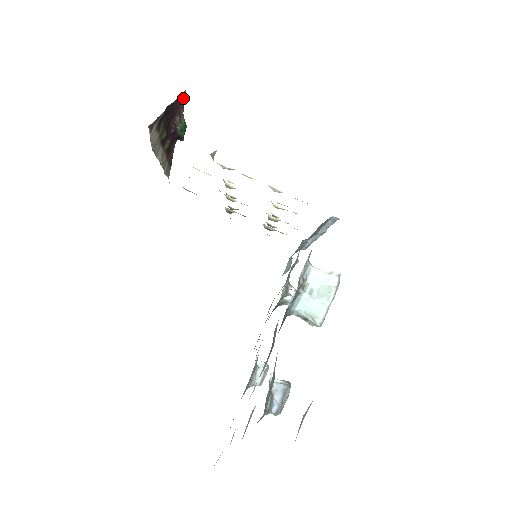
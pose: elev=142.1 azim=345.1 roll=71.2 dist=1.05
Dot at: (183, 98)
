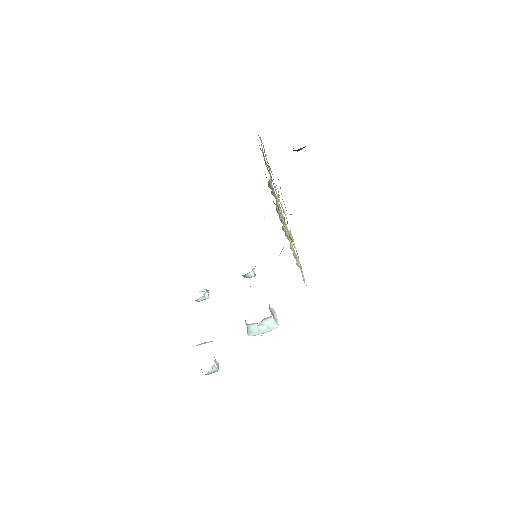
Dot at: occluded
